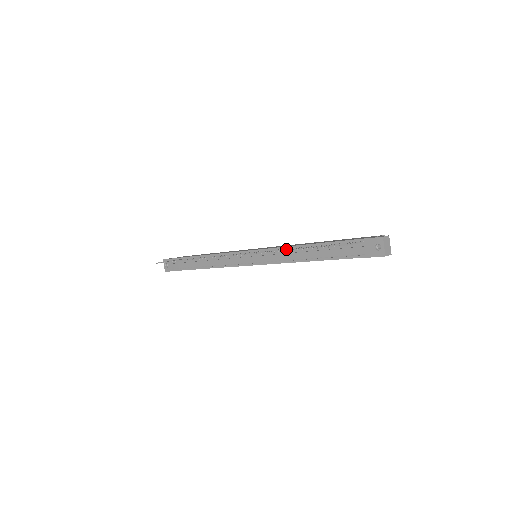
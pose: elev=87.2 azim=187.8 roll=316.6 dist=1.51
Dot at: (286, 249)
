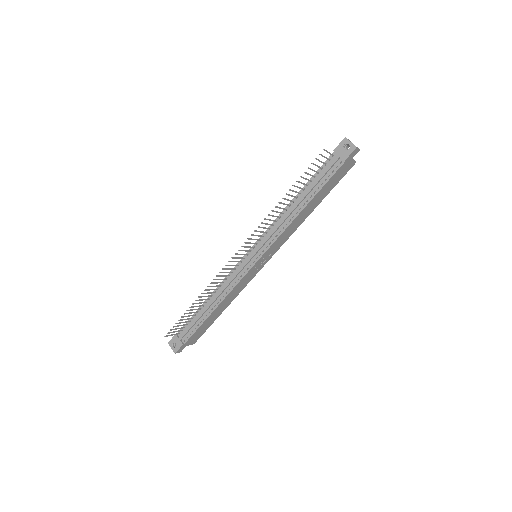
Dot at: (279, 208)
